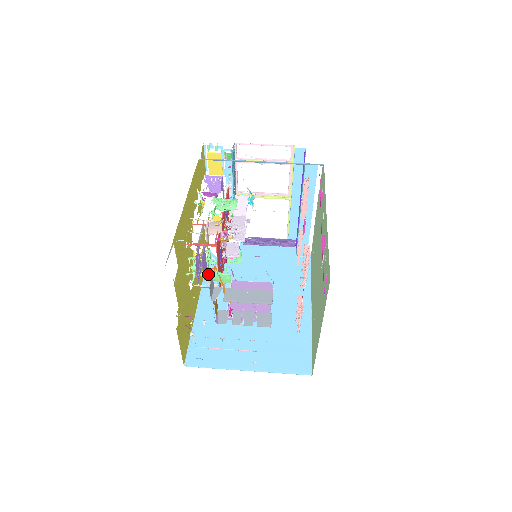
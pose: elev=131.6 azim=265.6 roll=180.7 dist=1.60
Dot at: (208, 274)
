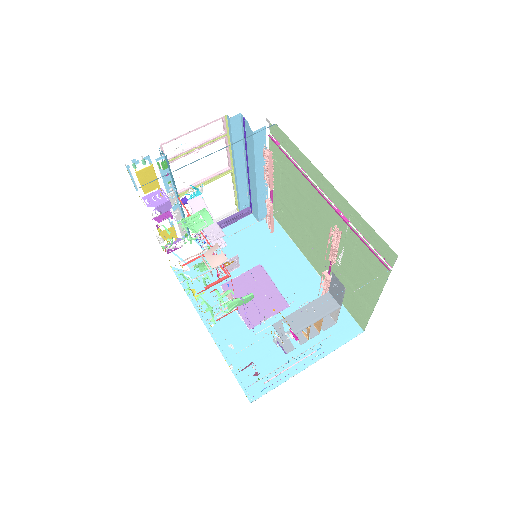
Dot at: (230, 307)
